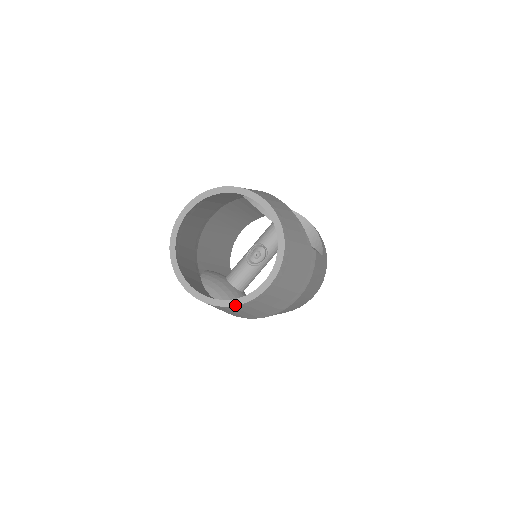
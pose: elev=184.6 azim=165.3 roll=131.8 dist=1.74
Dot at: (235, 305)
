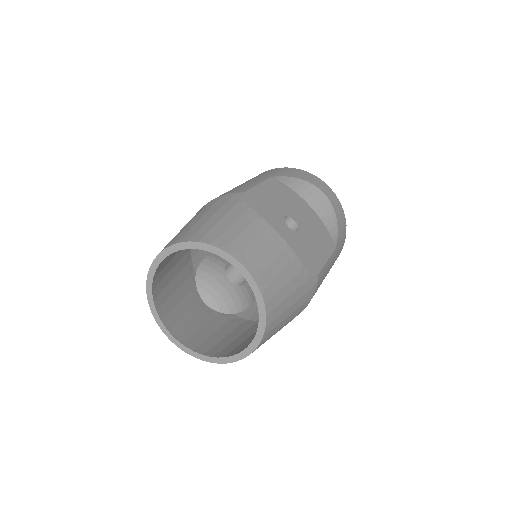
Dot at: occluded
